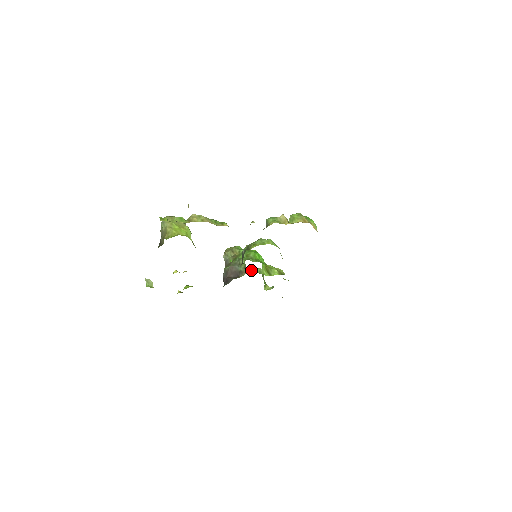
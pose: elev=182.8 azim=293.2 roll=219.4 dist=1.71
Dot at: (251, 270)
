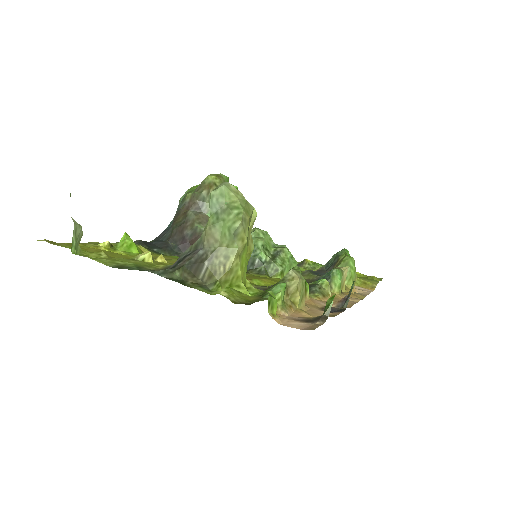
Dot at: occluded
